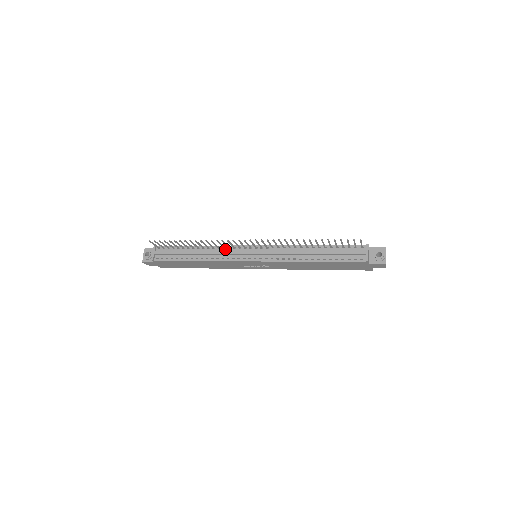
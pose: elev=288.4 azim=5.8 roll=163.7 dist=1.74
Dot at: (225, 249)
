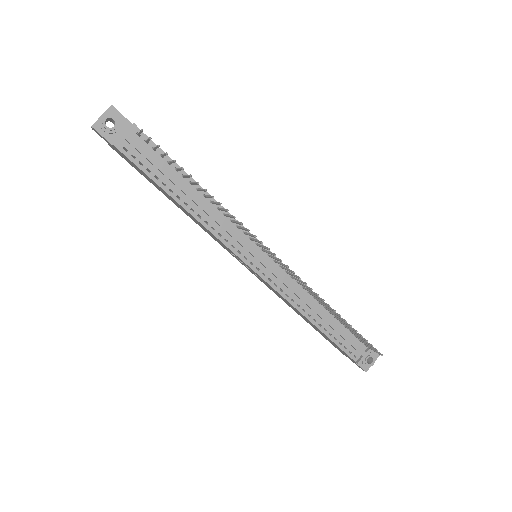
Dot at: (232, 224)
